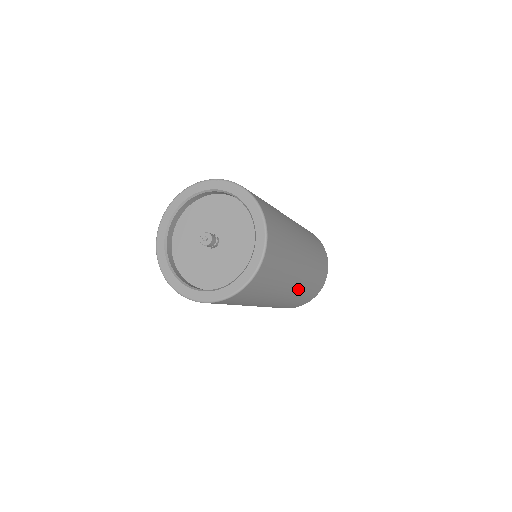
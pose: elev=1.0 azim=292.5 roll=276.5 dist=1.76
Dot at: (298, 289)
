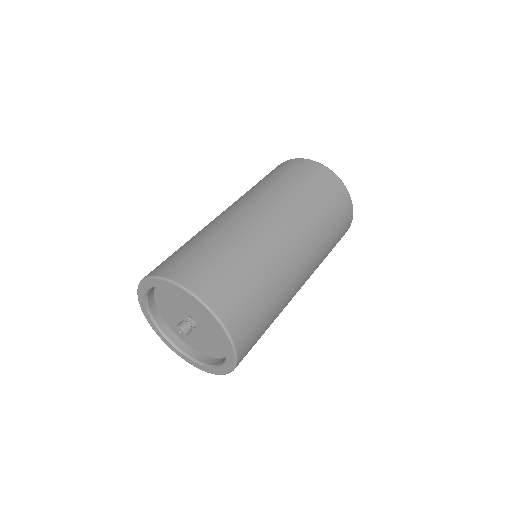
Dot at: (315, 261)
